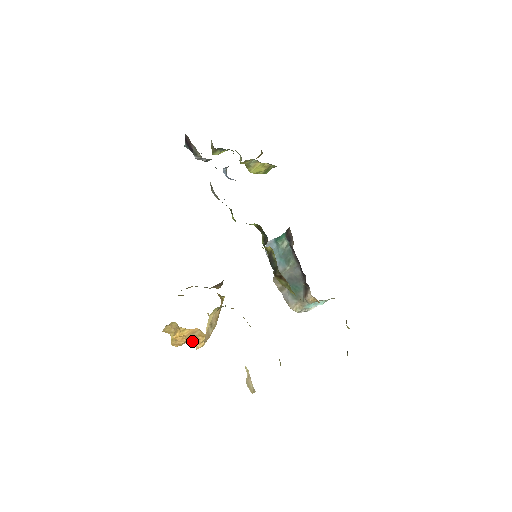
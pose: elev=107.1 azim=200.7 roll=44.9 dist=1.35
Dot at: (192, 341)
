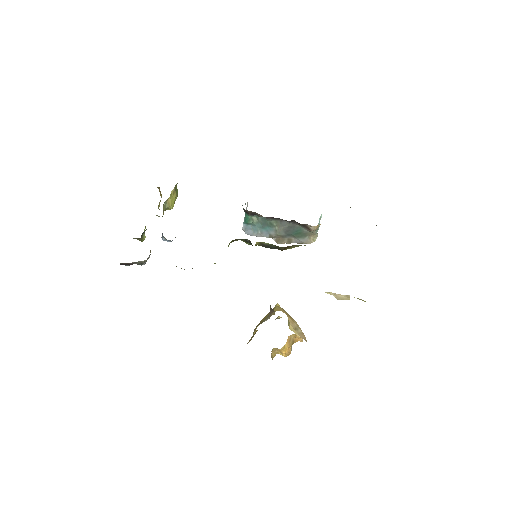
Dot at: occluded
